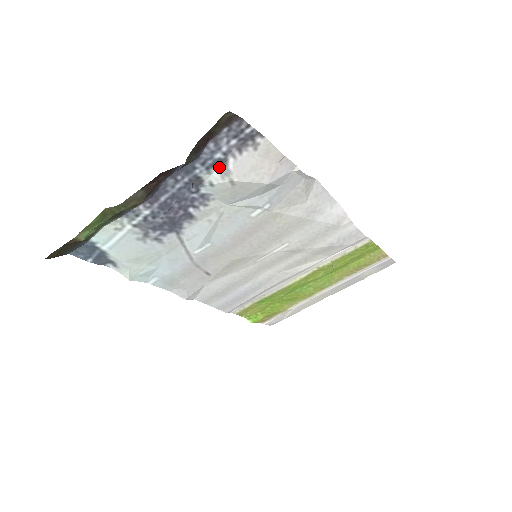
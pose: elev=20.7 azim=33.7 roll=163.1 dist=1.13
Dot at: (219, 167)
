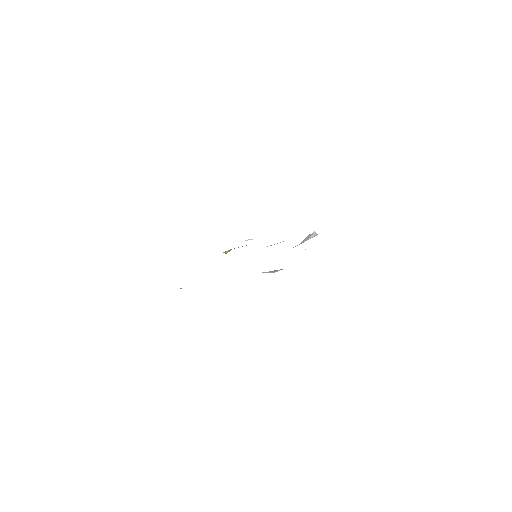
Dot at: (271, 271)
